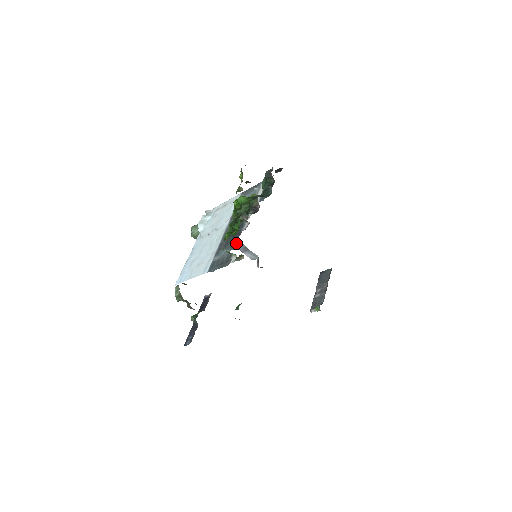
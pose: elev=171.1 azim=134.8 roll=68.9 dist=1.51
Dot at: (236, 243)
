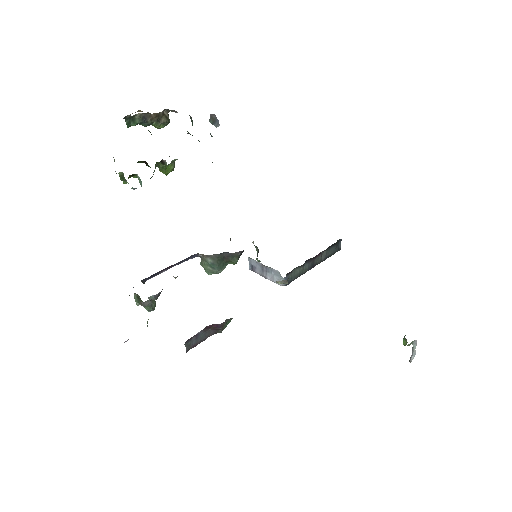
Dot at: (254, 266)
